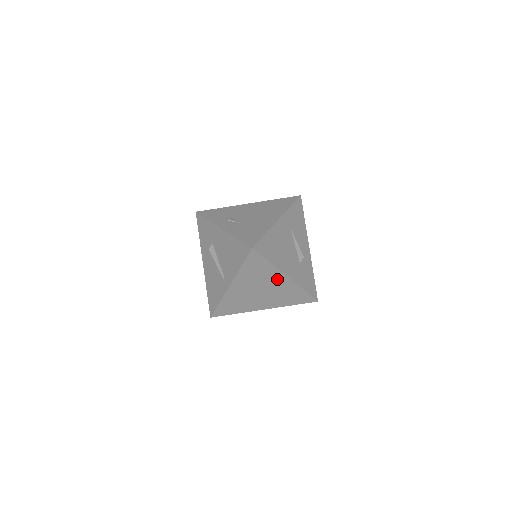
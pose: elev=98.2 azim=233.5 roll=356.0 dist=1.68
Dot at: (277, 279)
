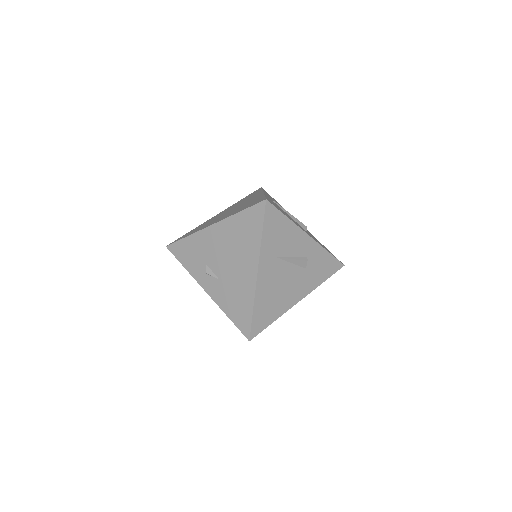
Dot at: occluded
